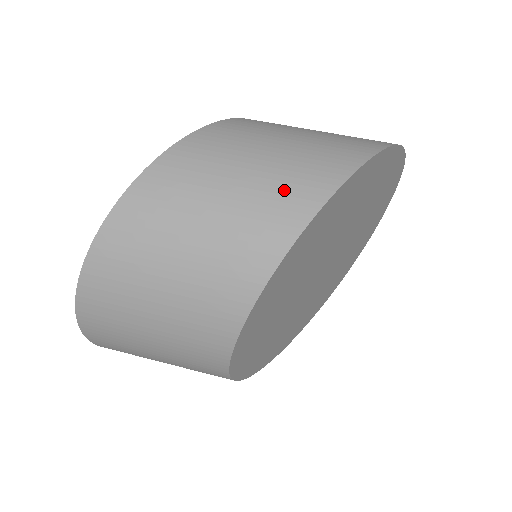
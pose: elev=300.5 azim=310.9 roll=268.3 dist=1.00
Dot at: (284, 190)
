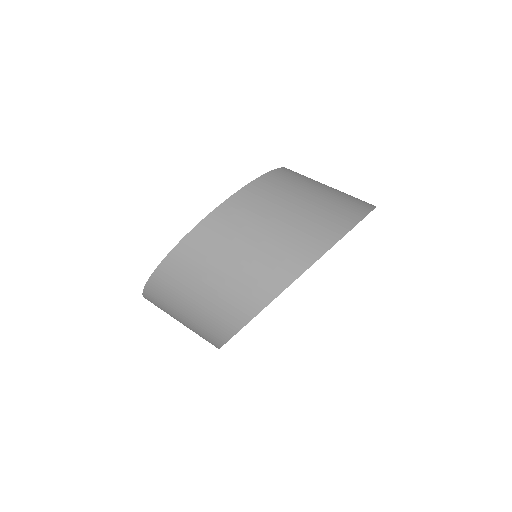
Dot at: (205, 328)
